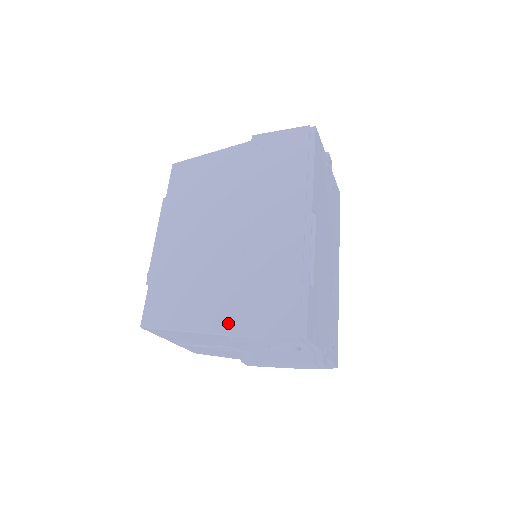
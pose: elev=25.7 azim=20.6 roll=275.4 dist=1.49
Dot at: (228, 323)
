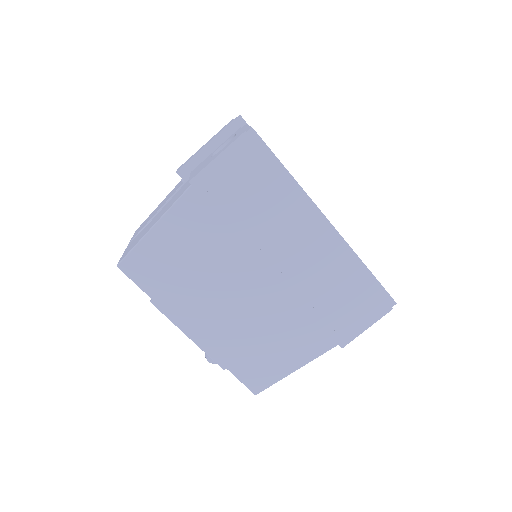
Dot at: (329, 340)
